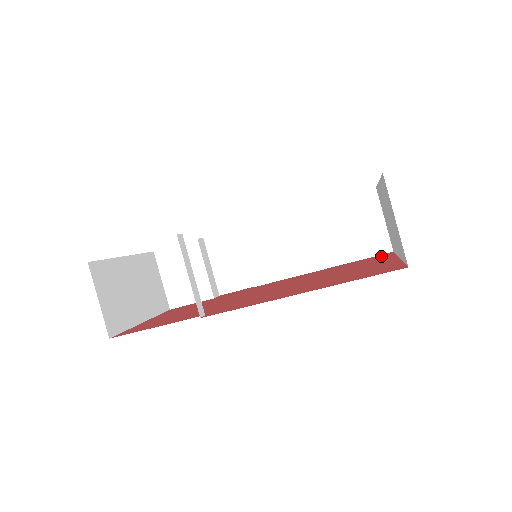
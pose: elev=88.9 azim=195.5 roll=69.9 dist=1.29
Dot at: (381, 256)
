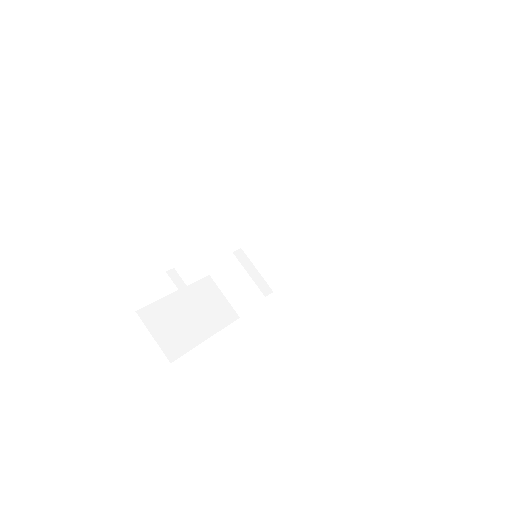
Dot at: occluded
